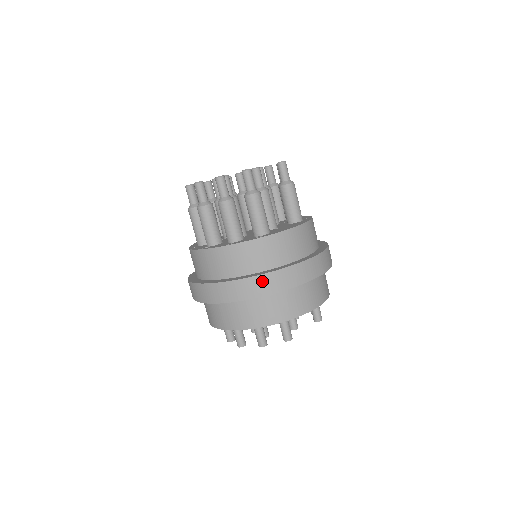
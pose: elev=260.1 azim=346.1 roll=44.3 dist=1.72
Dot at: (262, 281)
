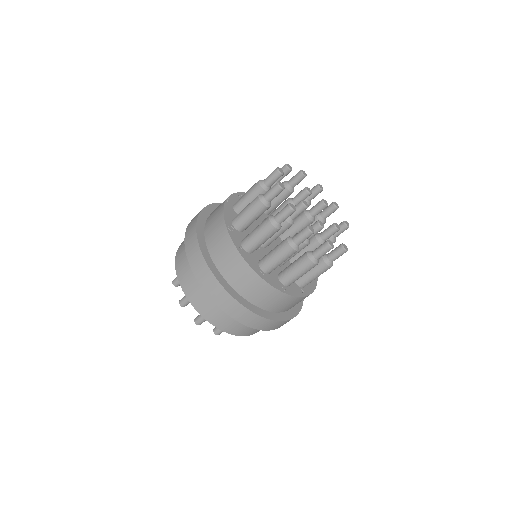
Dot at: (279, 324)
